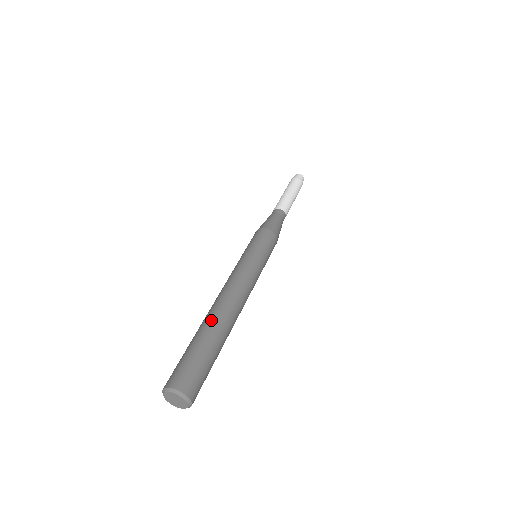
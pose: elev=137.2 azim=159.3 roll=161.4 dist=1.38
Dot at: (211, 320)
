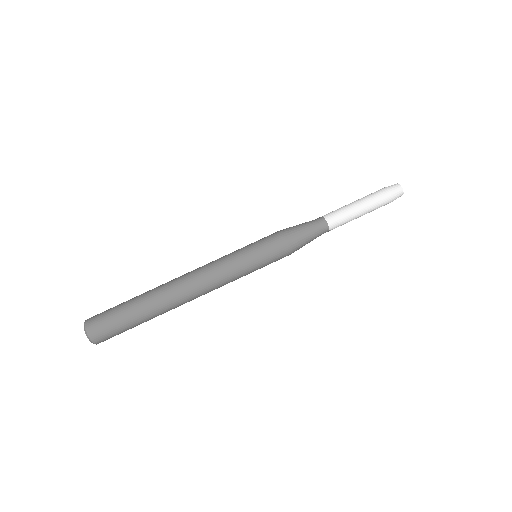
Dot at: (153, 291)
